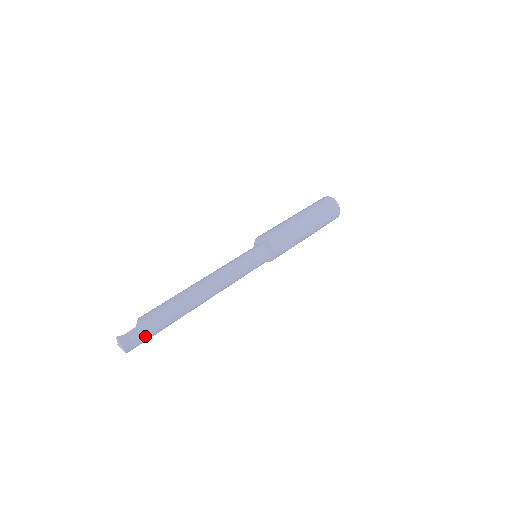
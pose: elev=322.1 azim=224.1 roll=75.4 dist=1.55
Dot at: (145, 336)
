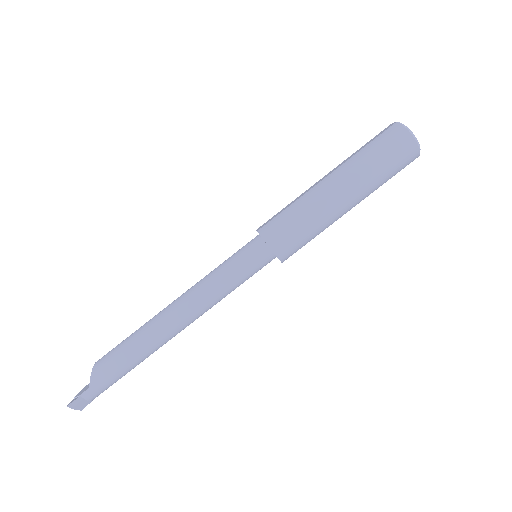
Dot at: (103, 391)
